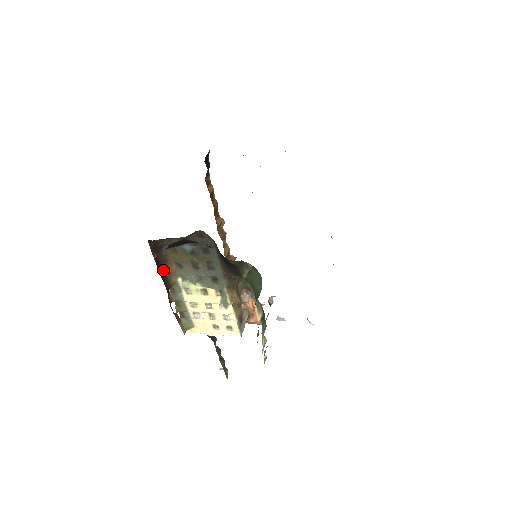
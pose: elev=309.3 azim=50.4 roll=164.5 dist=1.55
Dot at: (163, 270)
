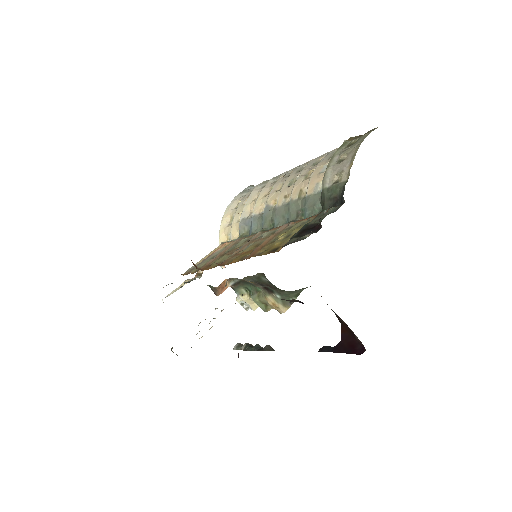
Dot at: occluded
